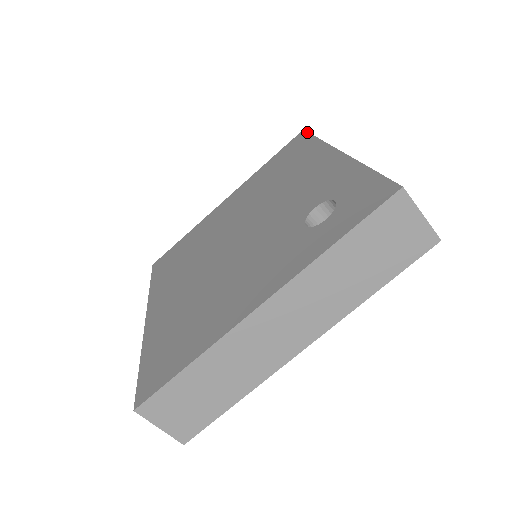
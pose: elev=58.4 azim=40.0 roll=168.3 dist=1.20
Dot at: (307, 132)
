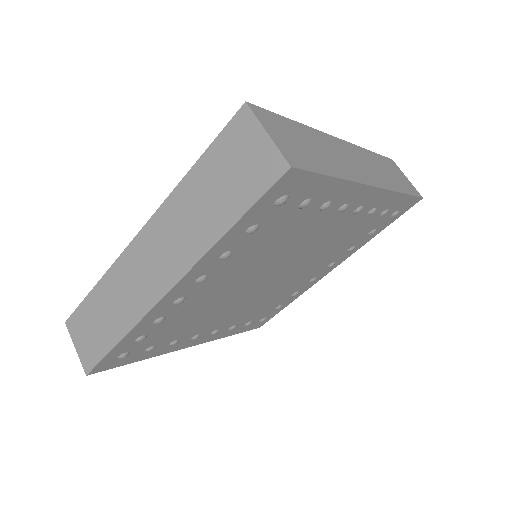
Dot at: occluded
